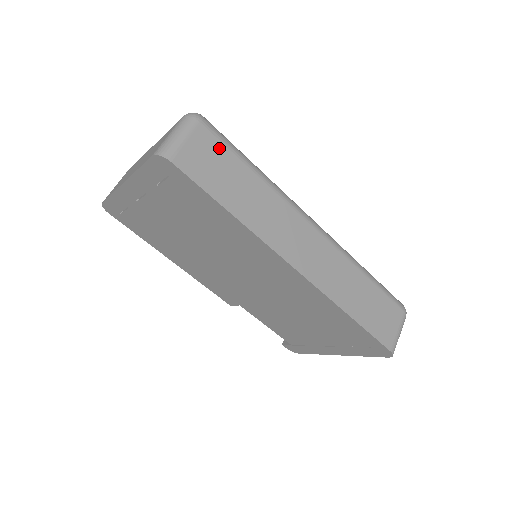
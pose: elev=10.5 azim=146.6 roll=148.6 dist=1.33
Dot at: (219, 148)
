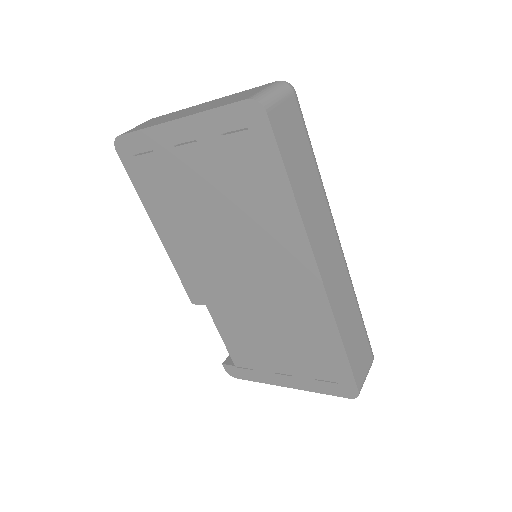
Dot at: (300, 126)
